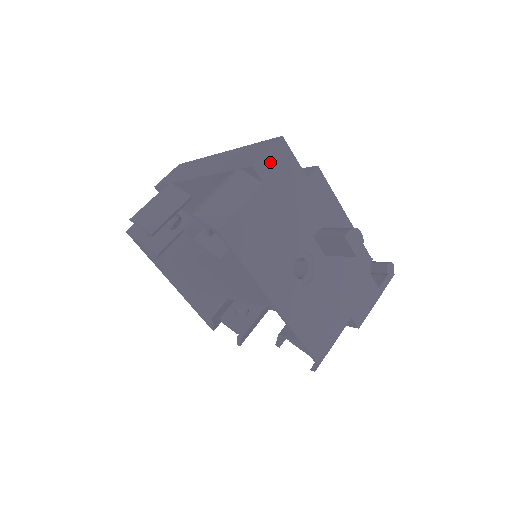
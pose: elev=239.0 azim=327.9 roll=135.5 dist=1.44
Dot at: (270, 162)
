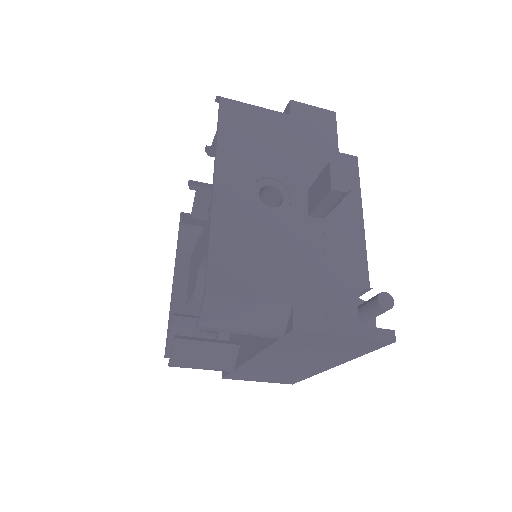
Dot at: (309, 112)
